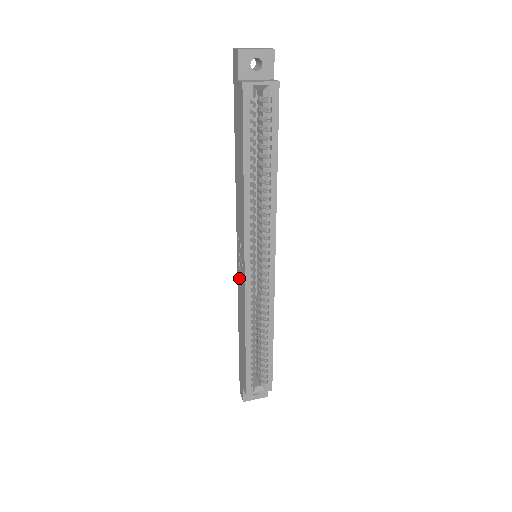
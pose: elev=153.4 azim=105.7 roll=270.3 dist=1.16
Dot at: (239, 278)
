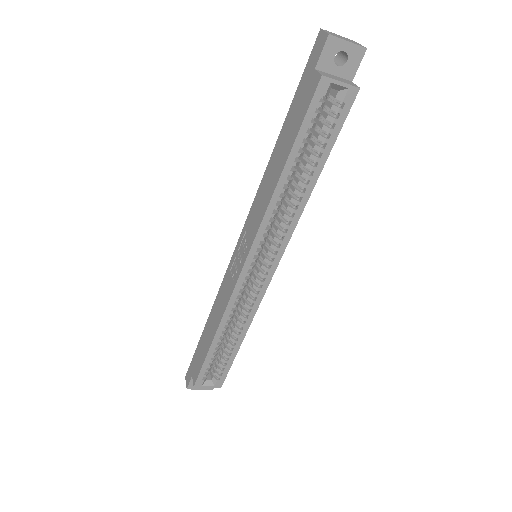
Dot at: (229, 272)
